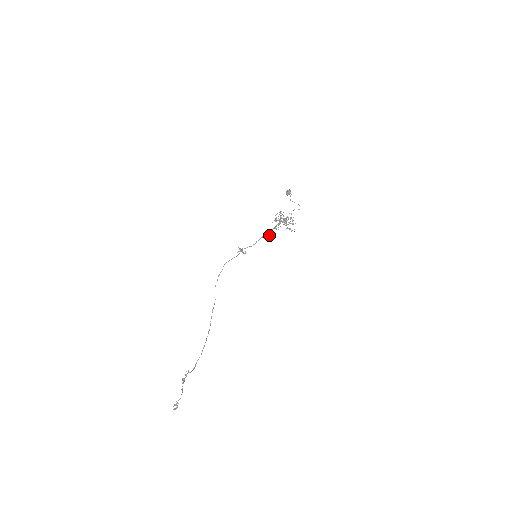
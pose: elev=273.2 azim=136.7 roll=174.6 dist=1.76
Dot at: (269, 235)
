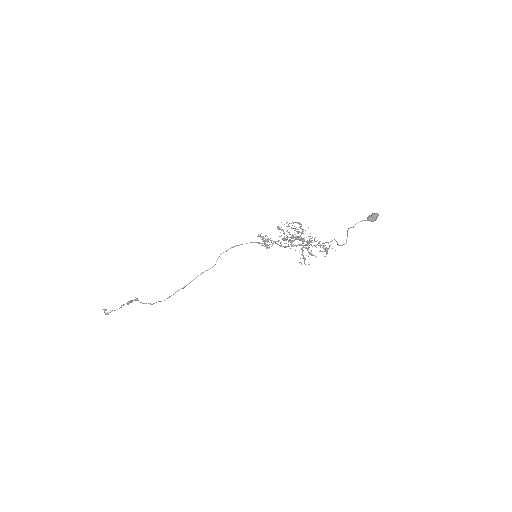
Dot at: occluded
